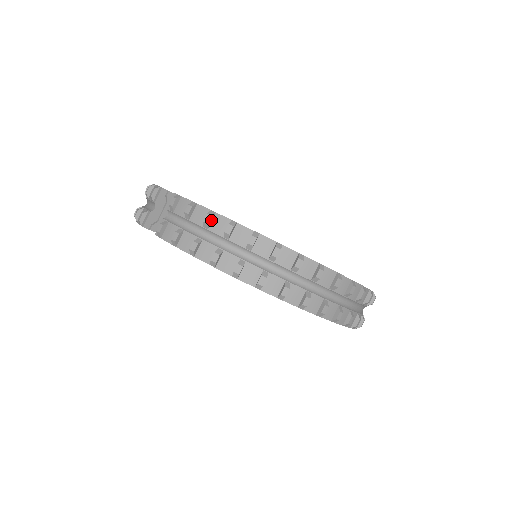
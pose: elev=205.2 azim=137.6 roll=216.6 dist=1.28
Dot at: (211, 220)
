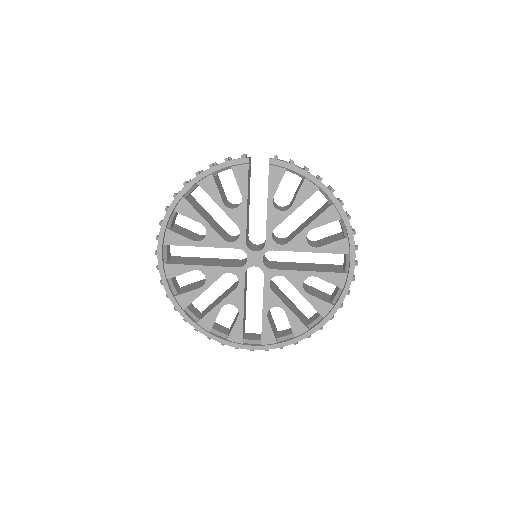
Dot at: occluded
